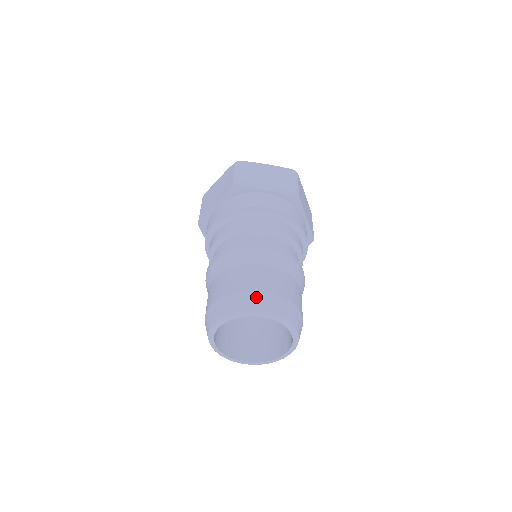
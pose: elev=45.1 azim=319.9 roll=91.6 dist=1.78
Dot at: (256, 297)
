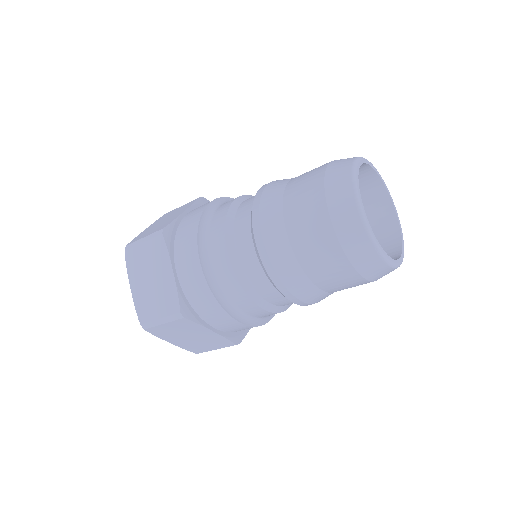
Dot at: (335, 166)
